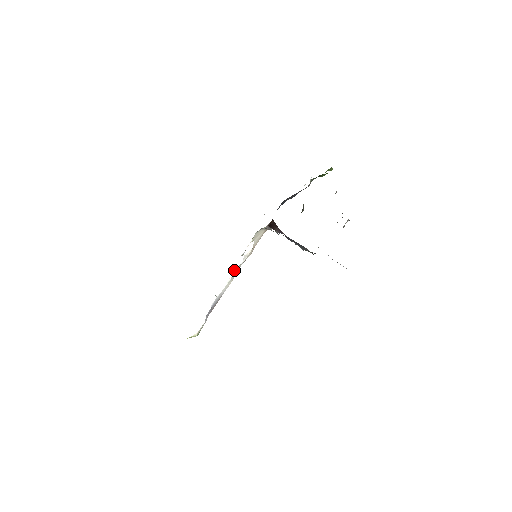
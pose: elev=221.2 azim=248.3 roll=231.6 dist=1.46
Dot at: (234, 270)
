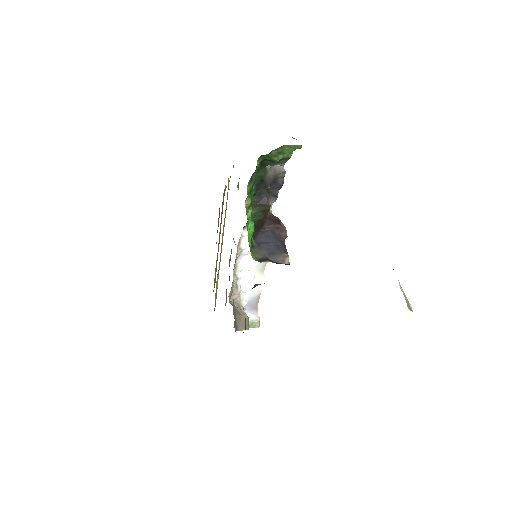
Dot at: (251, 268)
